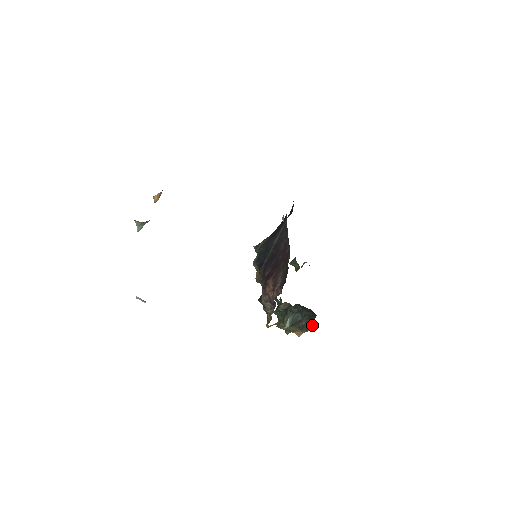
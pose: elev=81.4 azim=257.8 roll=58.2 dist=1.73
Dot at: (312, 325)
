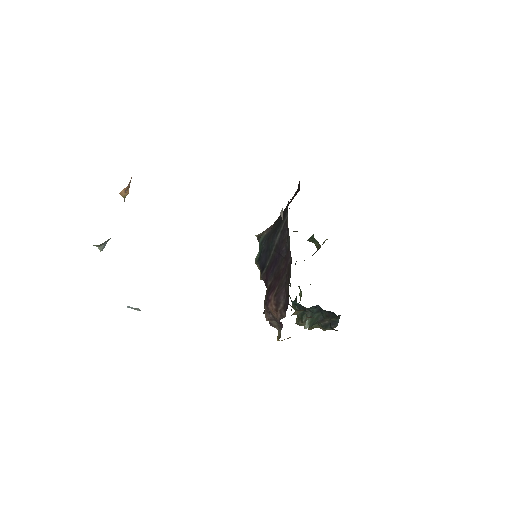
Dot at: (337, 323)
